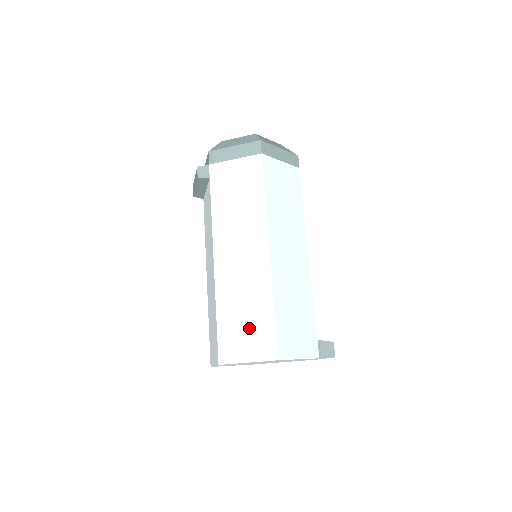
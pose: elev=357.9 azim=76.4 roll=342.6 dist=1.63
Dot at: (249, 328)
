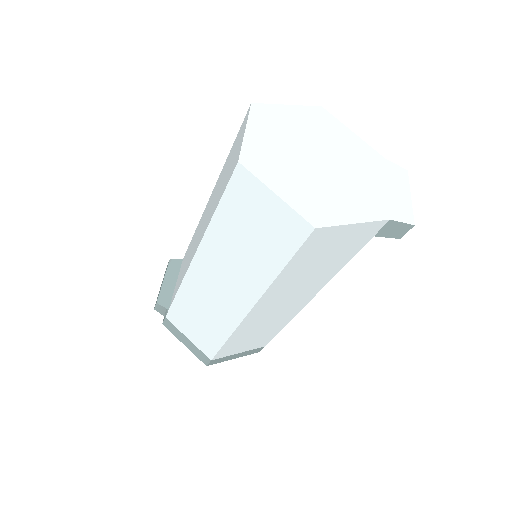
Dot at: occluded
